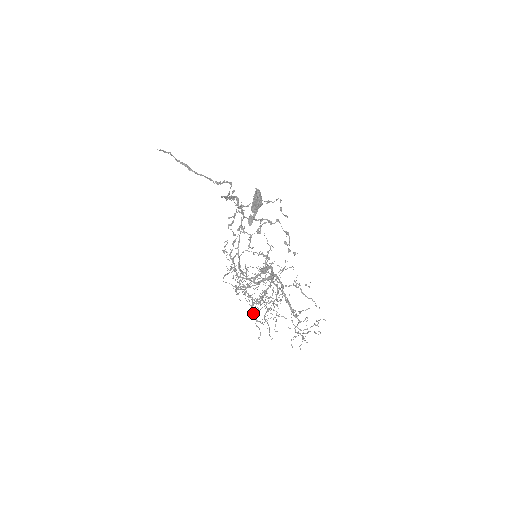
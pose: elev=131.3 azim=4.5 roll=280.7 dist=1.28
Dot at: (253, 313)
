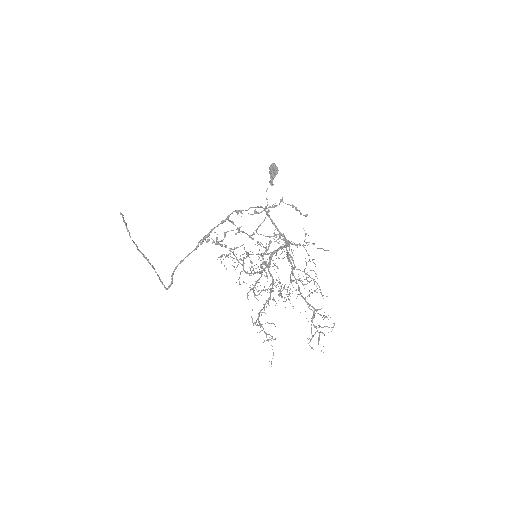
Dot at: (261, 326)
